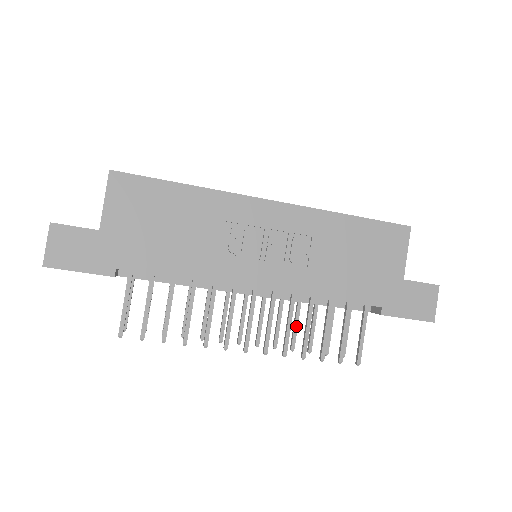
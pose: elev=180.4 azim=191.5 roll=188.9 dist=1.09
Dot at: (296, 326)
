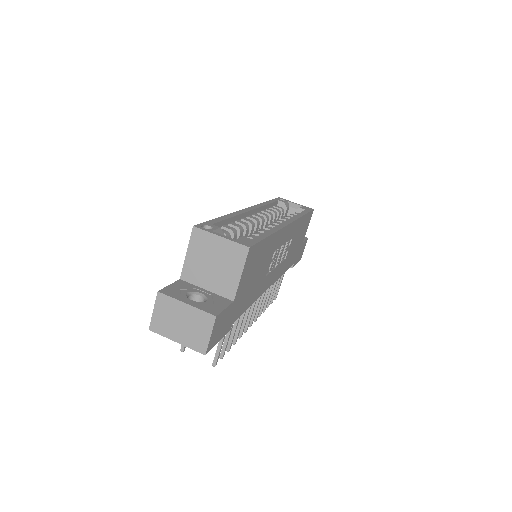
Dot at: occluded
